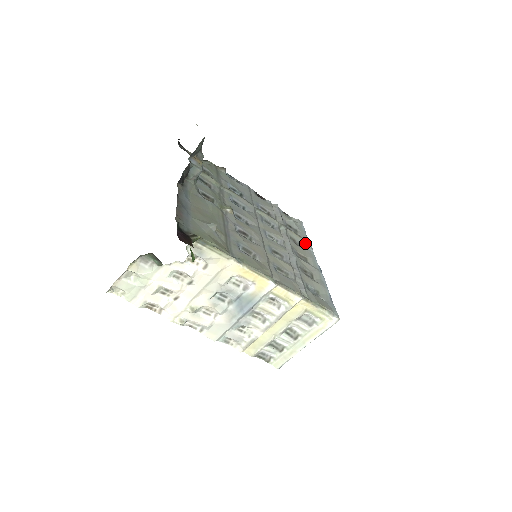
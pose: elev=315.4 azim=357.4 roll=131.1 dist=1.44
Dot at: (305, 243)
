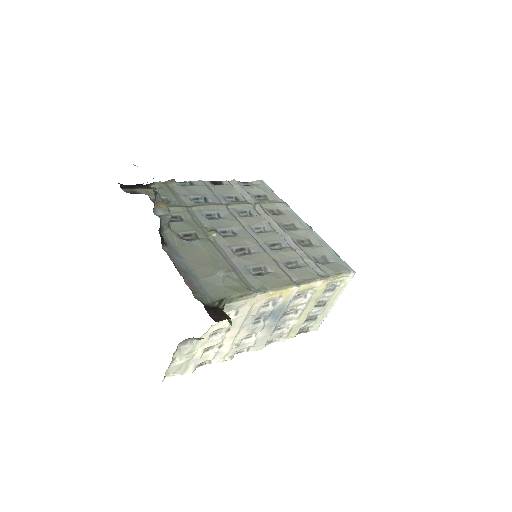
Dot at: (281, 206)
